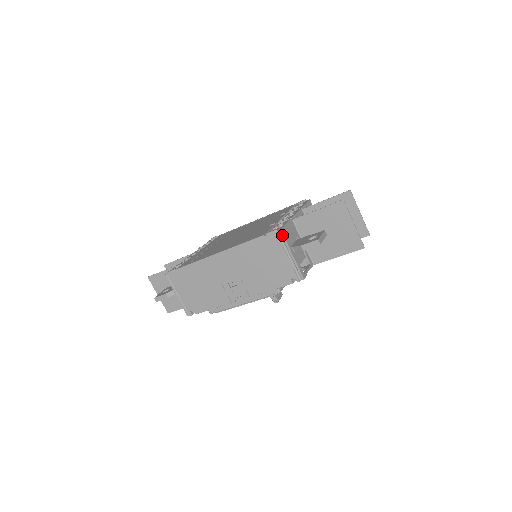
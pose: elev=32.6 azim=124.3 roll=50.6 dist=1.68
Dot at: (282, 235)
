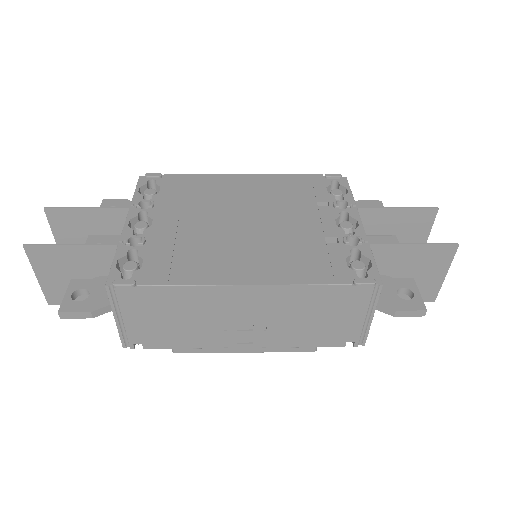
Dot at: (380, 291)
